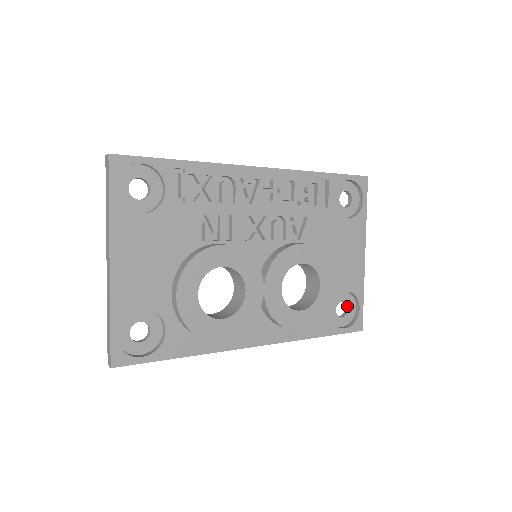
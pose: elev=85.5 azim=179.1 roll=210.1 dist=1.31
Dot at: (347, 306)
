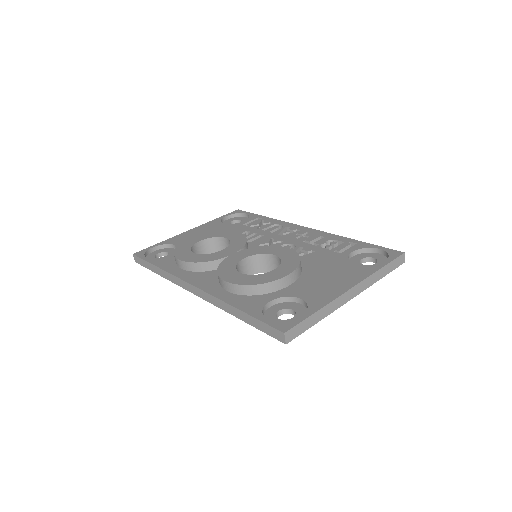
Dot at: (295, 317)
